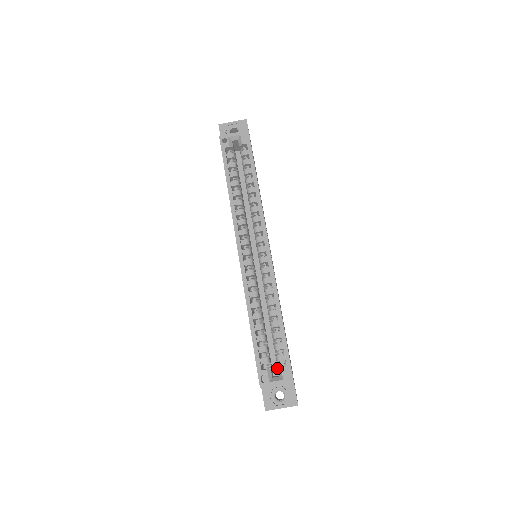
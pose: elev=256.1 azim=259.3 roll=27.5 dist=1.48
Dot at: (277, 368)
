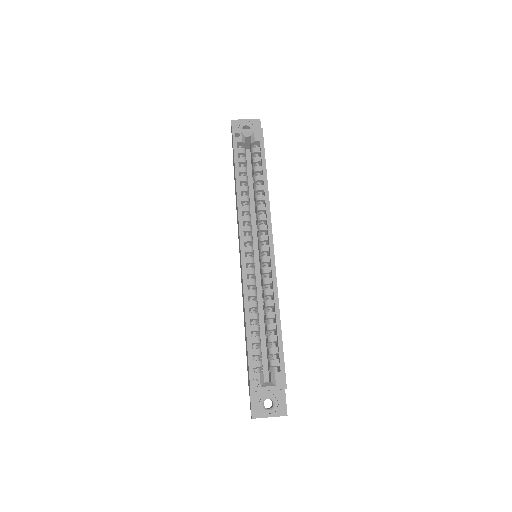
Dot at: (267, 375)
